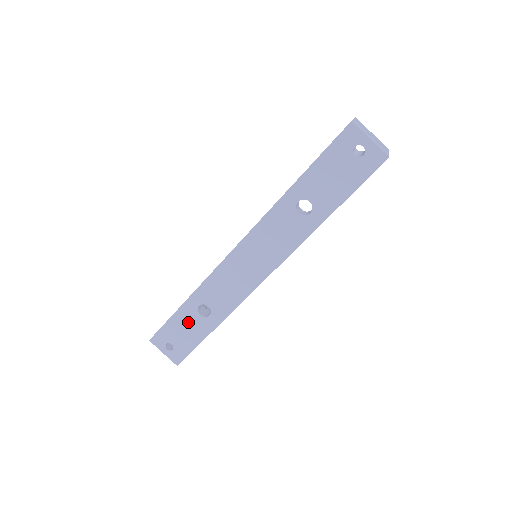
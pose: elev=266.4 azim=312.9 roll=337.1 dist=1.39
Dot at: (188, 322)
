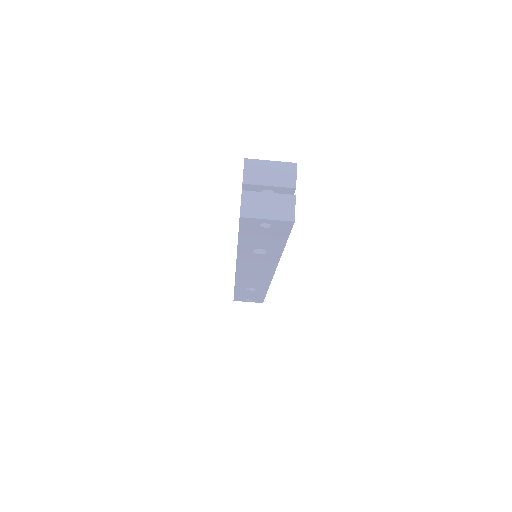
Dot at: (247, 293)
